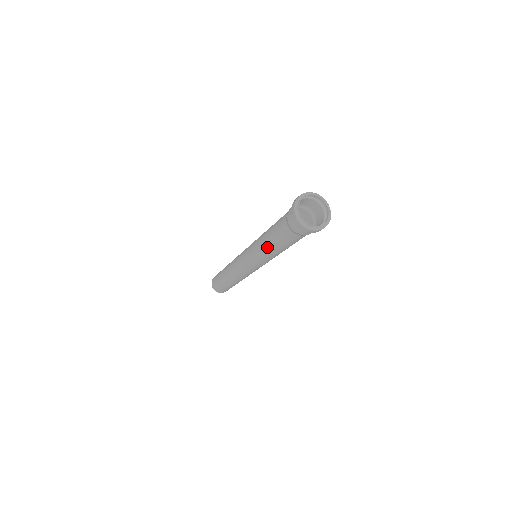
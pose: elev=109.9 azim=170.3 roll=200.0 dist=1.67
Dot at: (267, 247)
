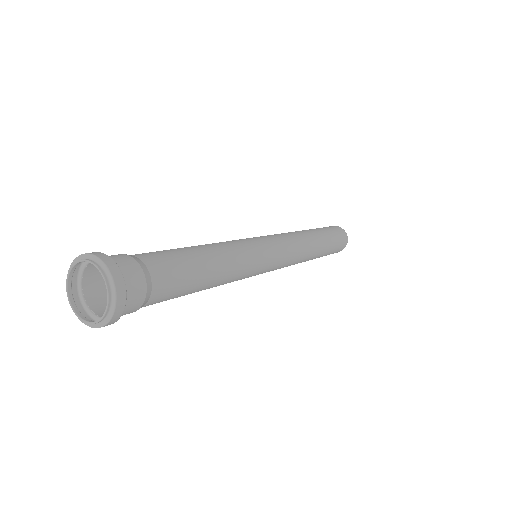
Dot at: occluded
